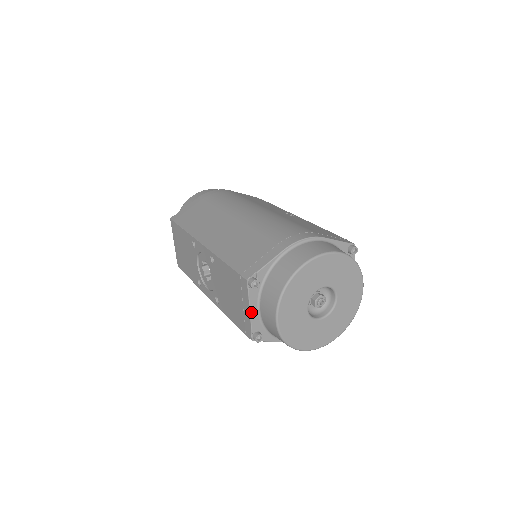
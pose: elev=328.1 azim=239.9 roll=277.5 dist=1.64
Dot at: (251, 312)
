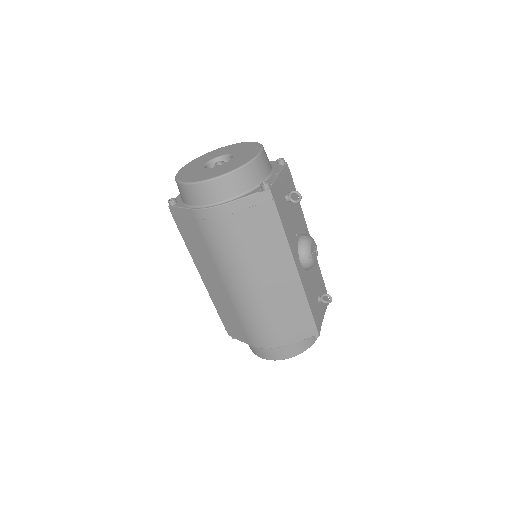
Dot at: occluded
